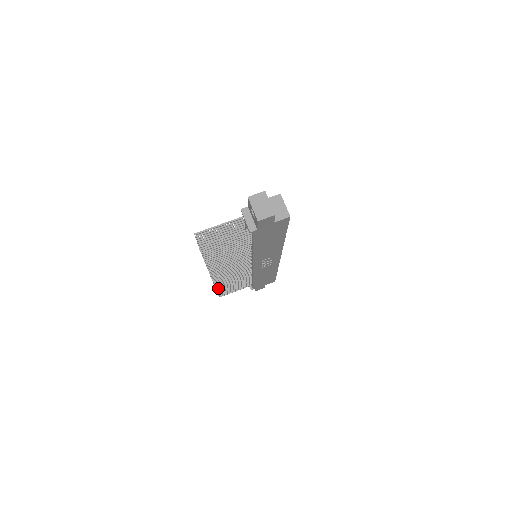
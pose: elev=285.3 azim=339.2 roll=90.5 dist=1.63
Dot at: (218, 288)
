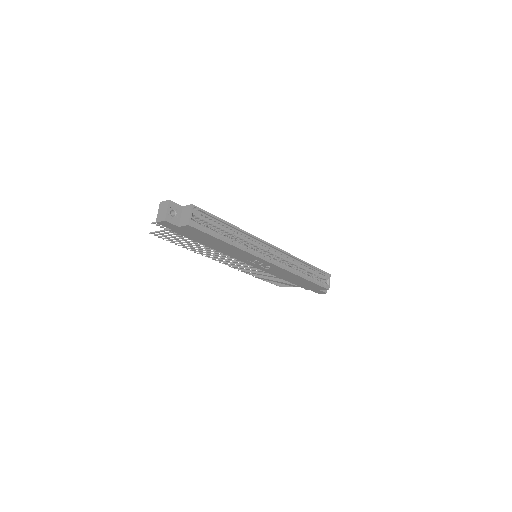
Dot at: (257, 277)
